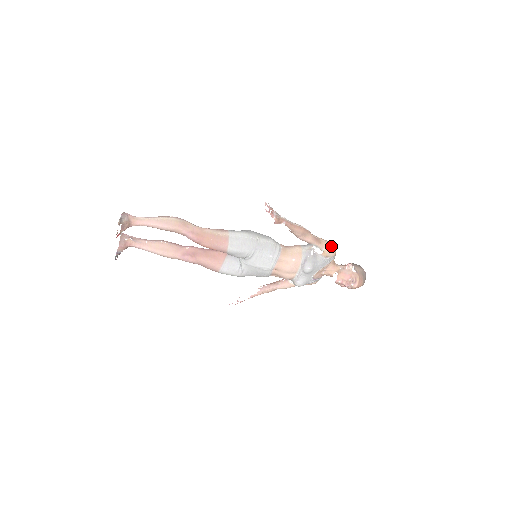
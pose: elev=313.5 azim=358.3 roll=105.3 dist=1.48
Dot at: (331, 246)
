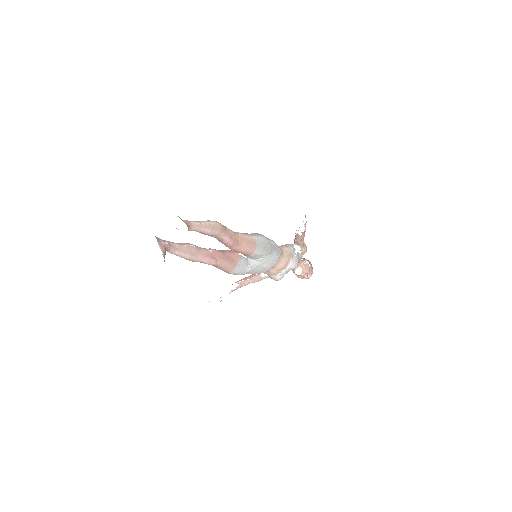
Dot at: (306, 246)
